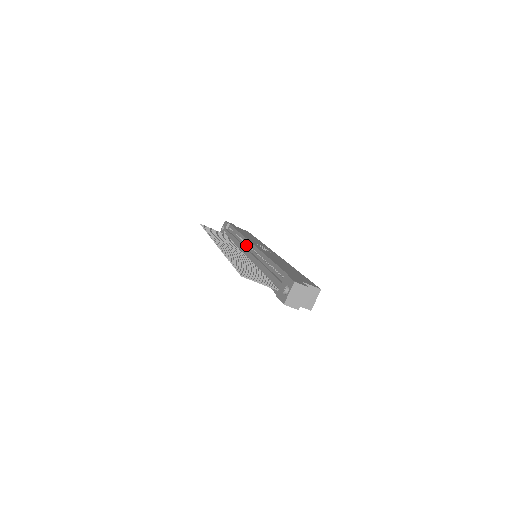
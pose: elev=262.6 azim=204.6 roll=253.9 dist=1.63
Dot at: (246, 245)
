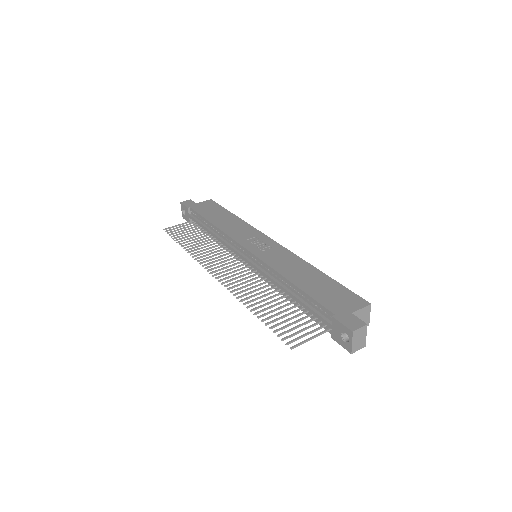
Dot at: (237, 248)
